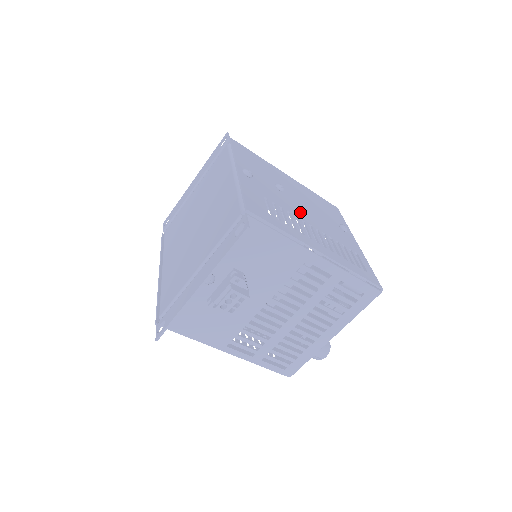
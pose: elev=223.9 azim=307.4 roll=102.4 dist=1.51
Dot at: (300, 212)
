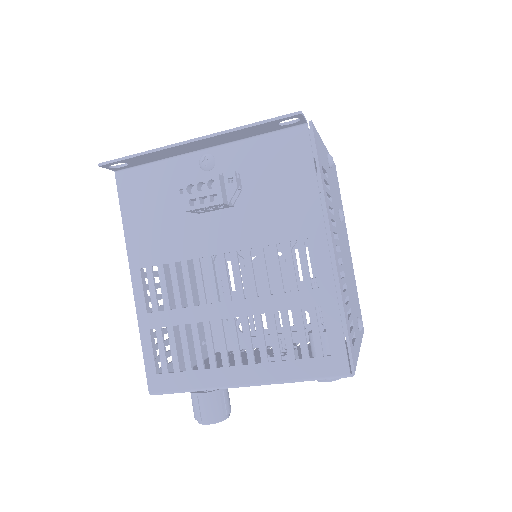
Dot at: (340, 238)
